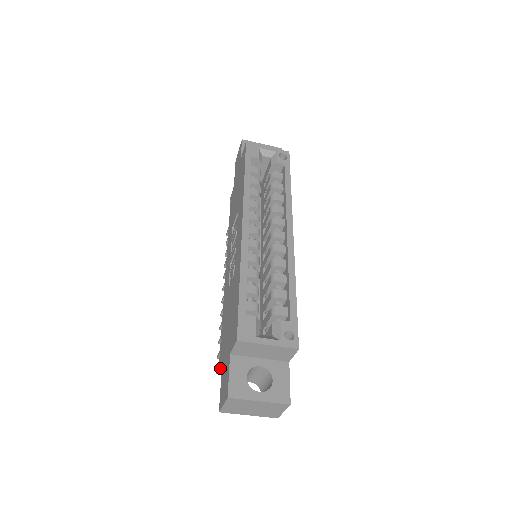
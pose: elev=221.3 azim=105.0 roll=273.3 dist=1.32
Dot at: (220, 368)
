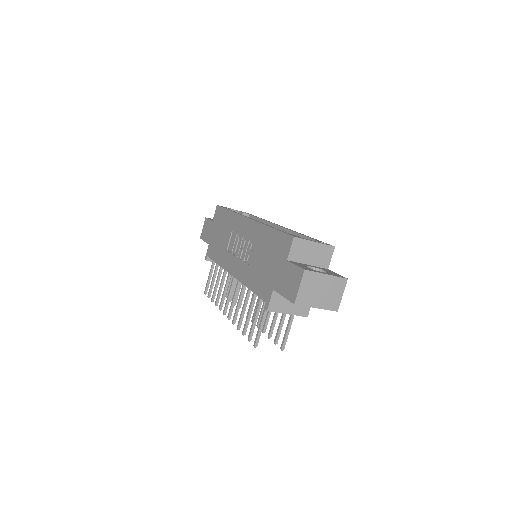
Dot at: (269, 306)
